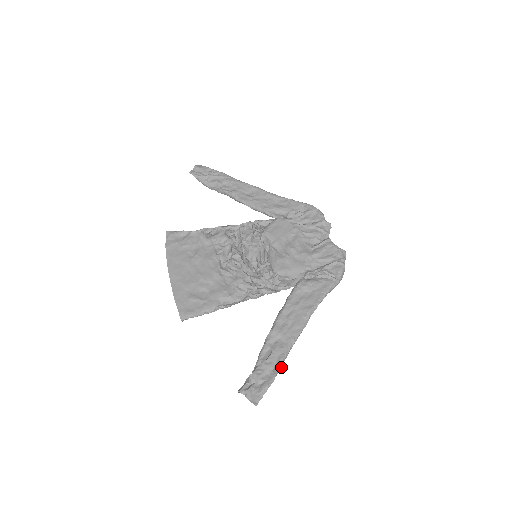
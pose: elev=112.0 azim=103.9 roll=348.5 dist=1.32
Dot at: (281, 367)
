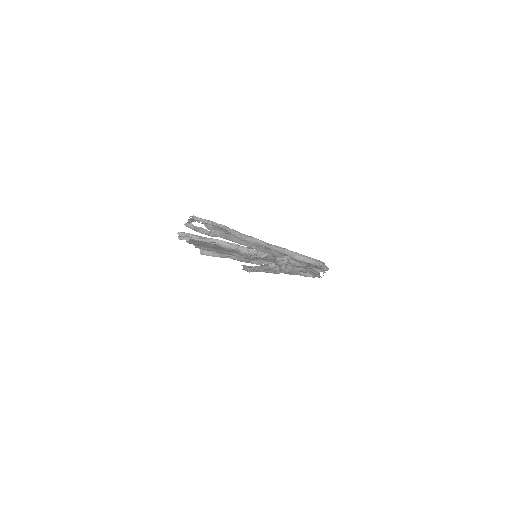
Dot at: (230, 230)
